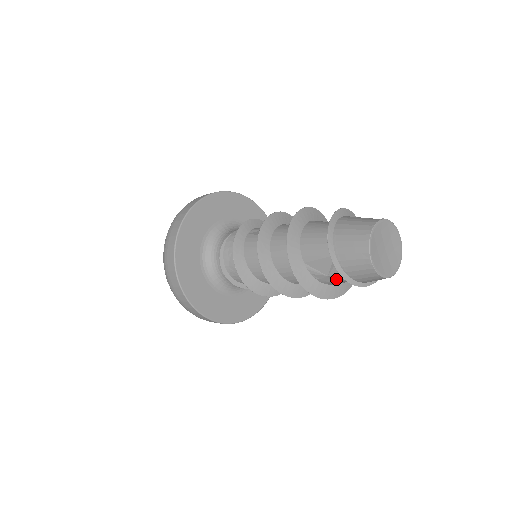
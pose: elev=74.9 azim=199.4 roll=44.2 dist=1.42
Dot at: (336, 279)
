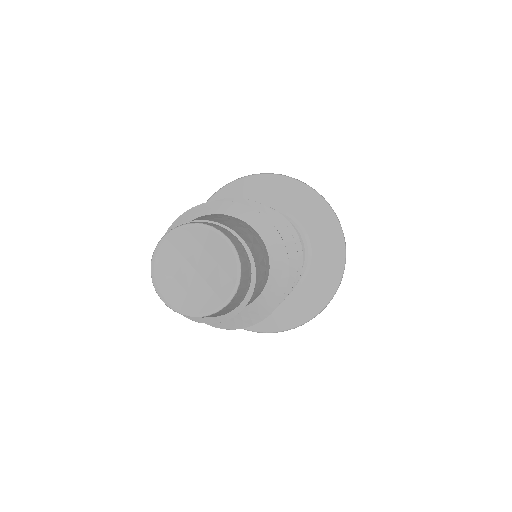
Dot at: occluded
